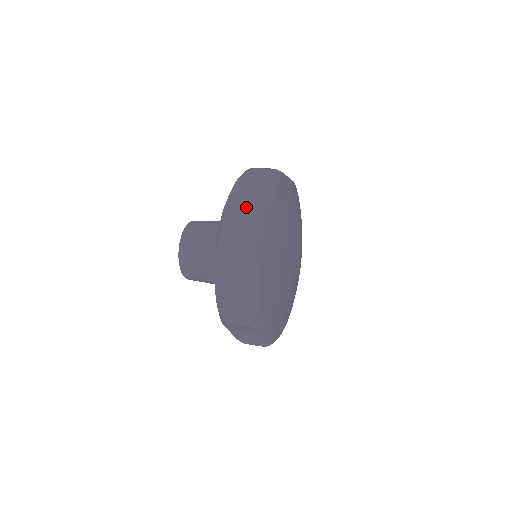
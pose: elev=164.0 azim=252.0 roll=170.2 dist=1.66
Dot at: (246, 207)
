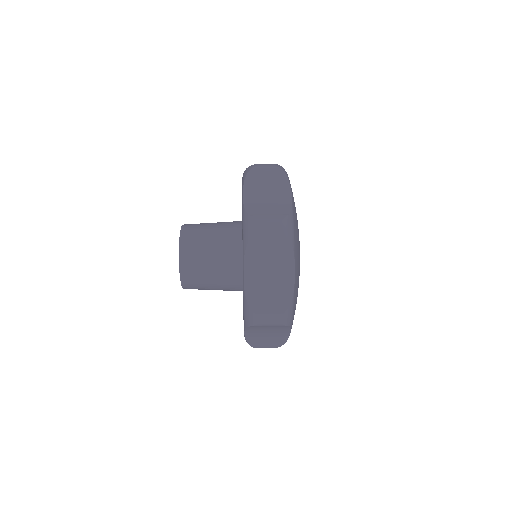
Dot at: (267, 202)
